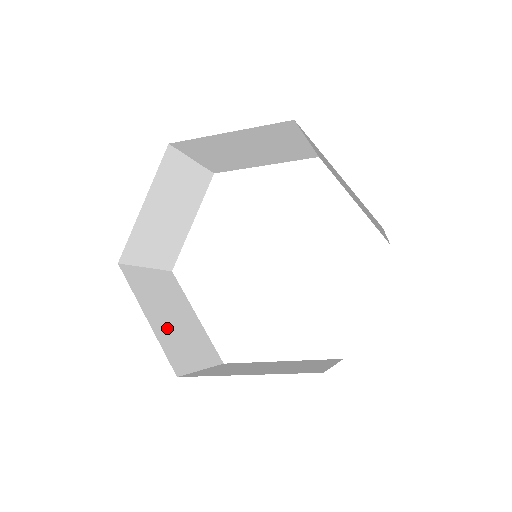
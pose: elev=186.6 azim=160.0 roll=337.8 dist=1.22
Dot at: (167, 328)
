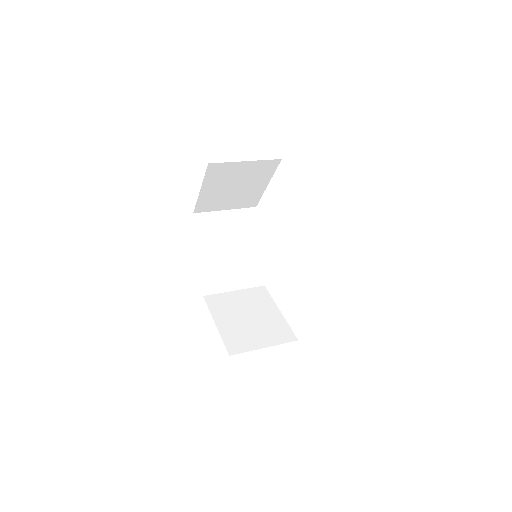
Dot at: (235, 326)
